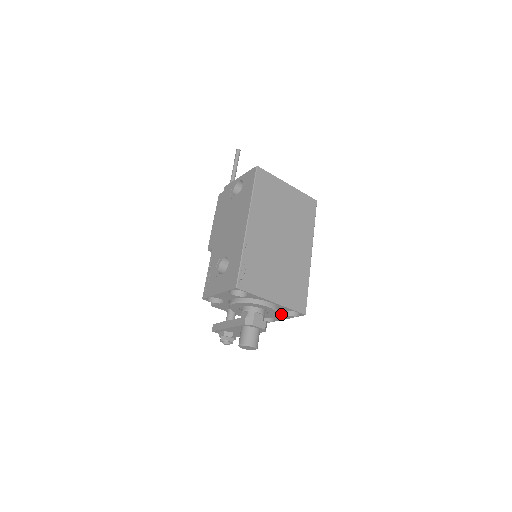
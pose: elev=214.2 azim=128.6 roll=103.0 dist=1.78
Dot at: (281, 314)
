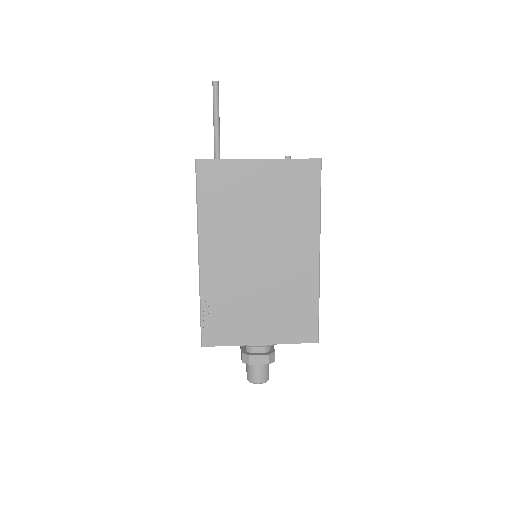
Dot at: occluded
